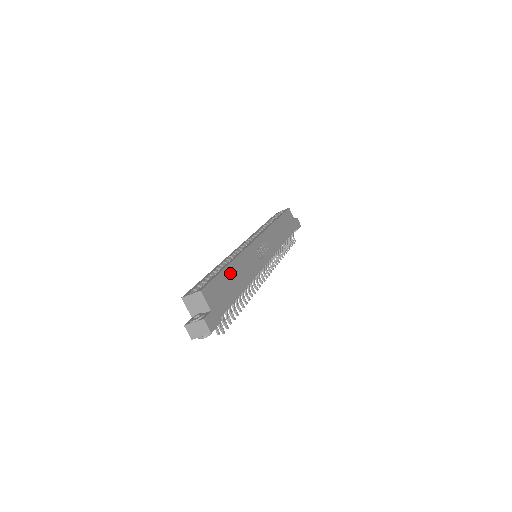
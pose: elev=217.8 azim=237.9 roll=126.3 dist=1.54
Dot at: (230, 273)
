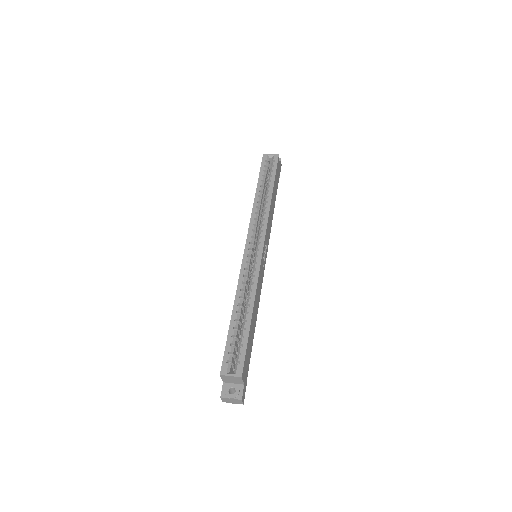
Dot at: (252, 323)
